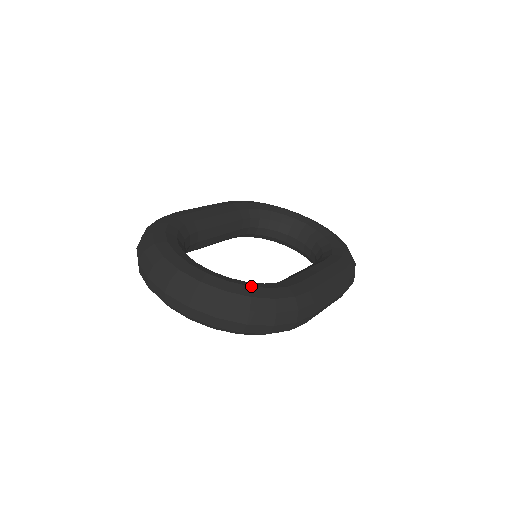
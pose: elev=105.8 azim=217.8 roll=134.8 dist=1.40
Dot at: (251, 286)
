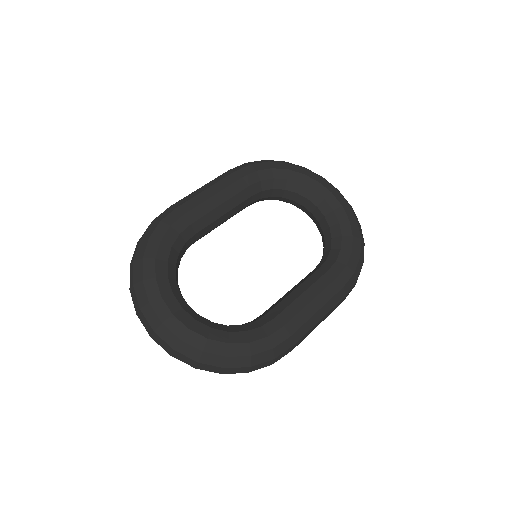
Dot at: (229, 343)
